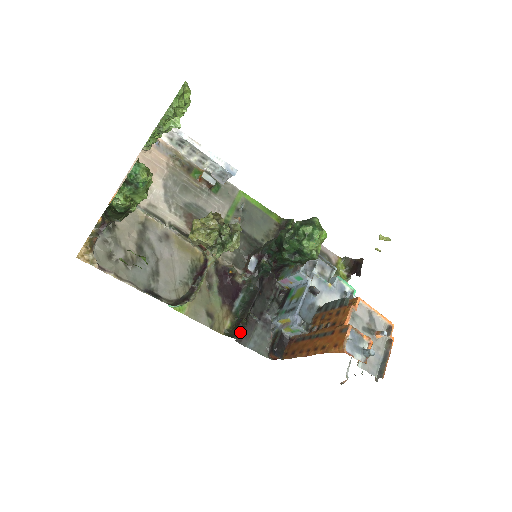
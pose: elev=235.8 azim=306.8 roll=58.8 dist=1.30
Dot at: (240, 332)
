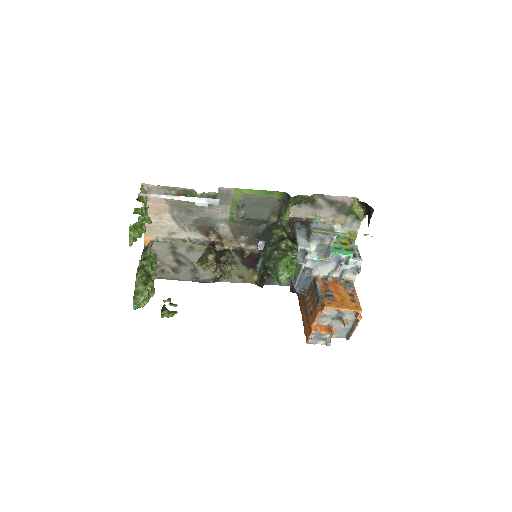
Dot at: occluded
